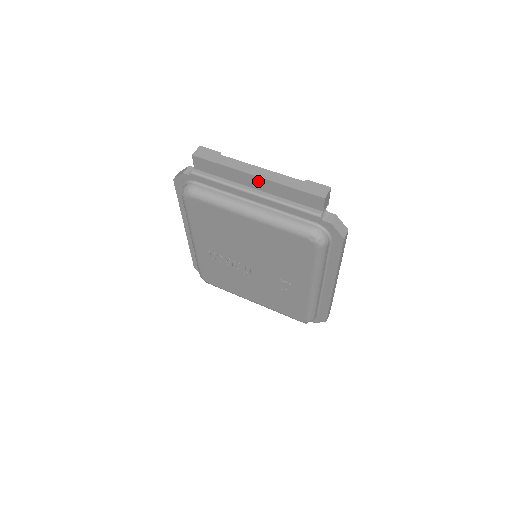
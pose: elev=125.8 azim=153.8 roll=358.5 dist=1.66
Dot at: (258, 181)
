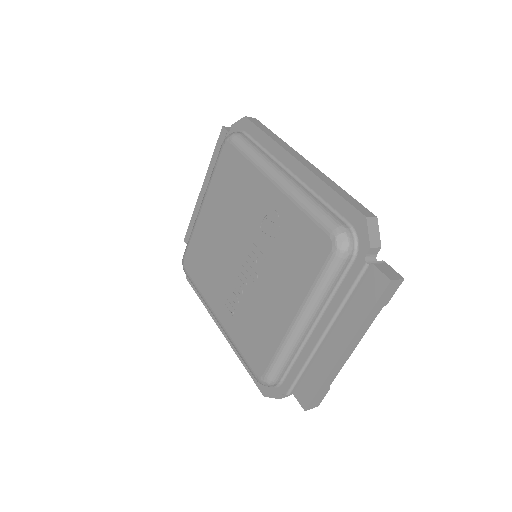
Dot at: (205, 188)
